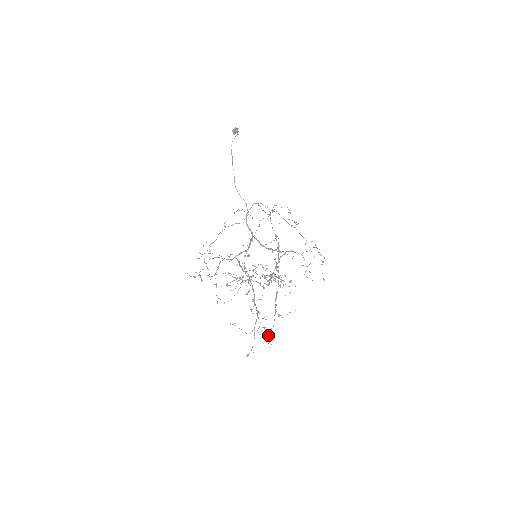
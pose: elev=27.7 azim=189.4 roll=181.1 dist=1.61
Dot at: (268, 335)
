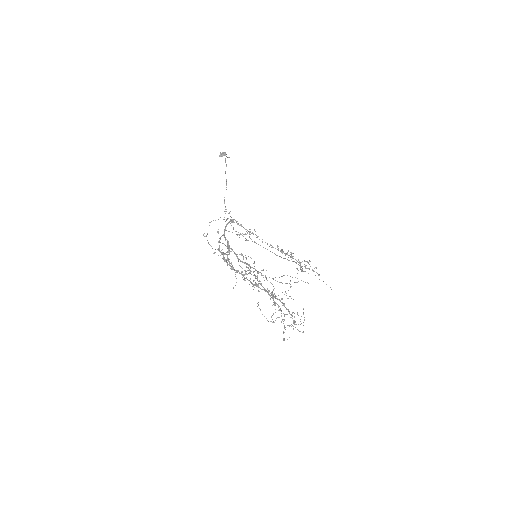
Dot at: occluded
